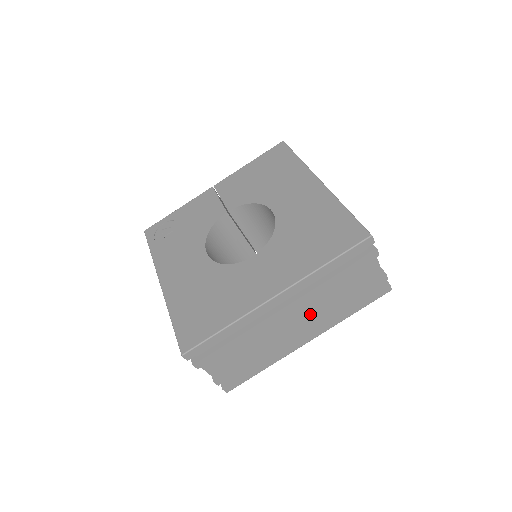
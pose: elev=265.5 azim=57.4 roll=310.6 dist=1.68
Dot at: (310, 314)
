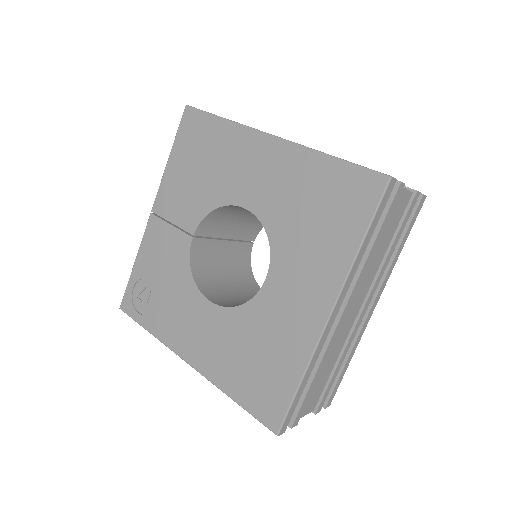
Dot at: (365, 289)
